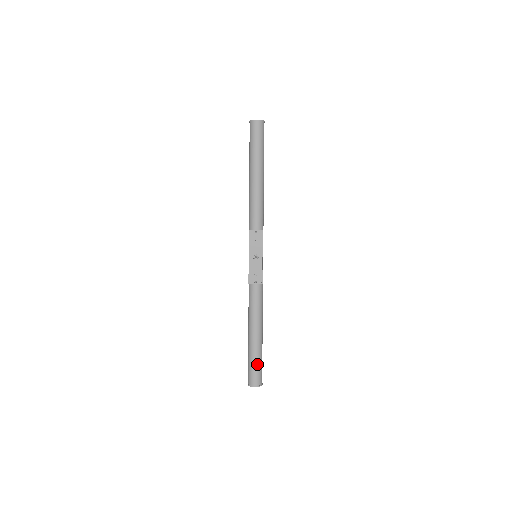
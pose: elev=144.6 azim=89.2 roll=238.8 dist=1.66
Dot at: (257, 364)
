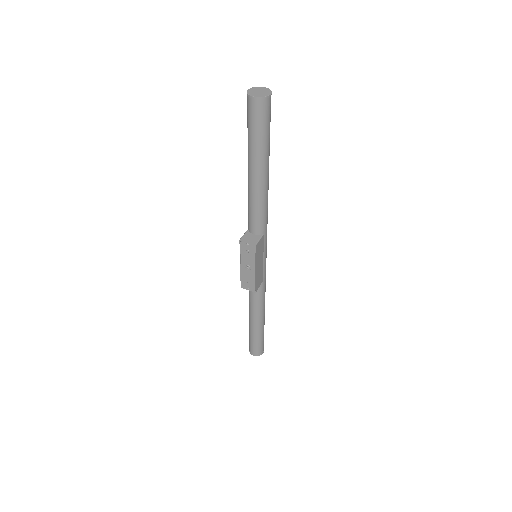
Dot at: (255, 342)
